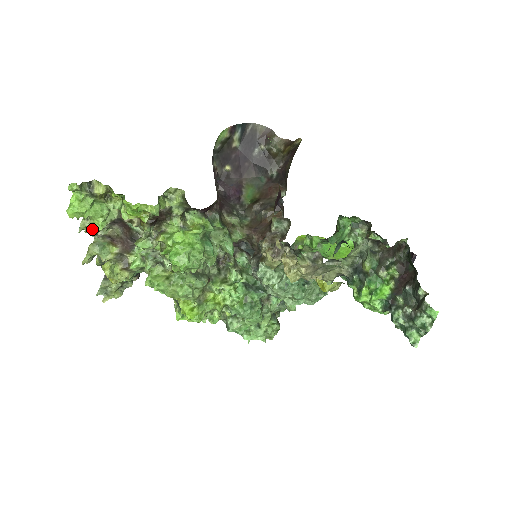
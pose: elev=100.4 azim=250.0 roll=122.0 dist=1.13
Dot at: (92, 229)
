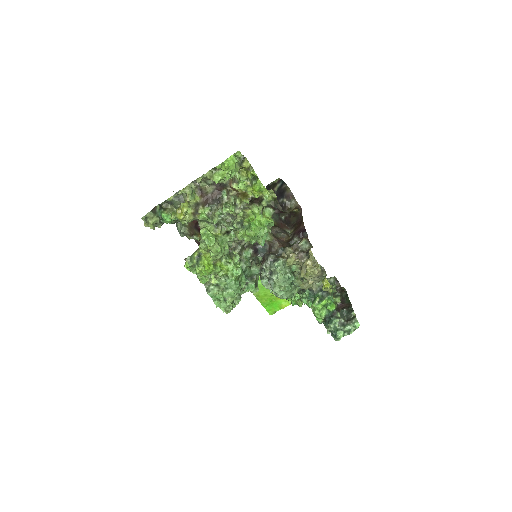
Dot at: (201, 178)
